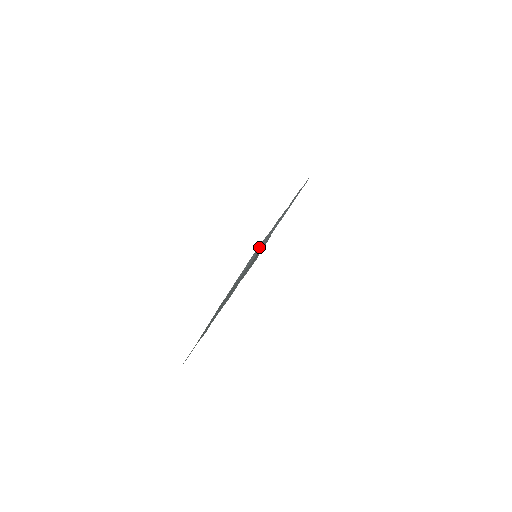
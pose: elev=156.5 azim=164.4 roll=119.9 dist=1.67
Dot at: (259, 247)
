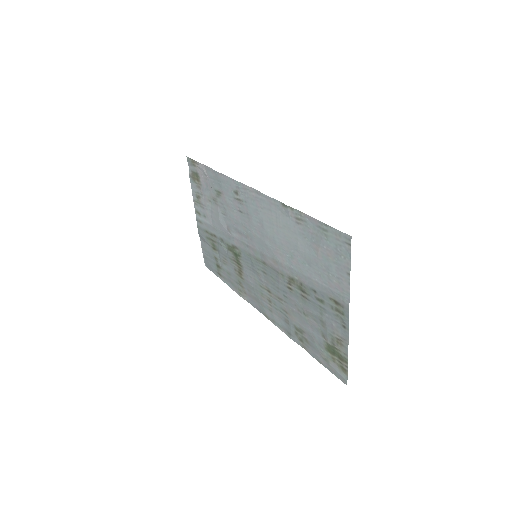
Dot at: (317, 237)
